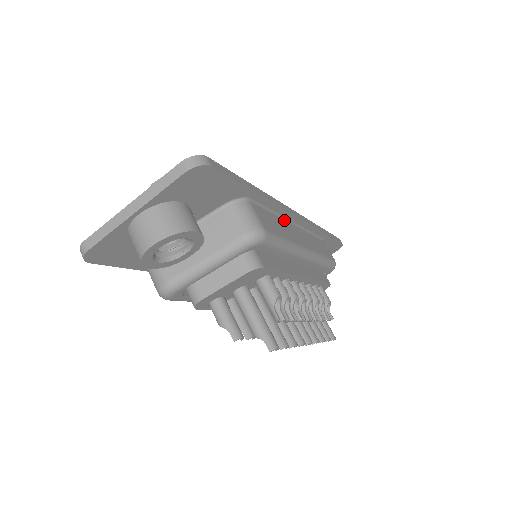
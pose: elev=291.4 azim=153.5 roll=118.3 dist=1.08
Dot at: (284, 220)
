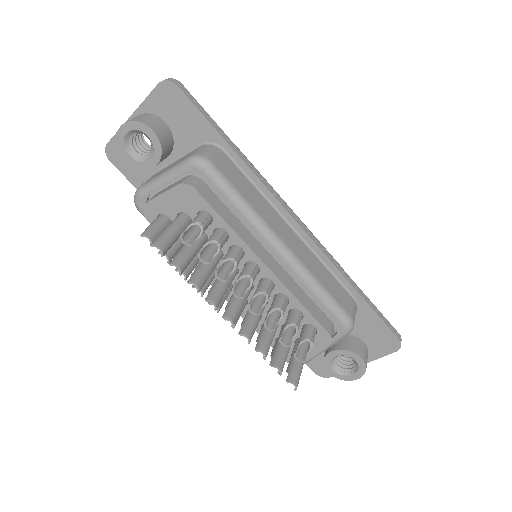
Dot at: (274, 209)
